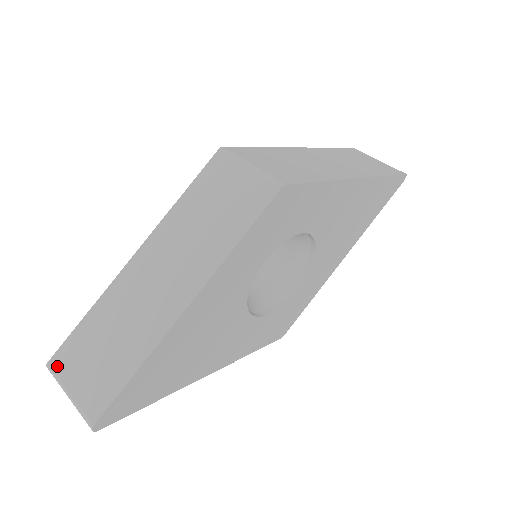
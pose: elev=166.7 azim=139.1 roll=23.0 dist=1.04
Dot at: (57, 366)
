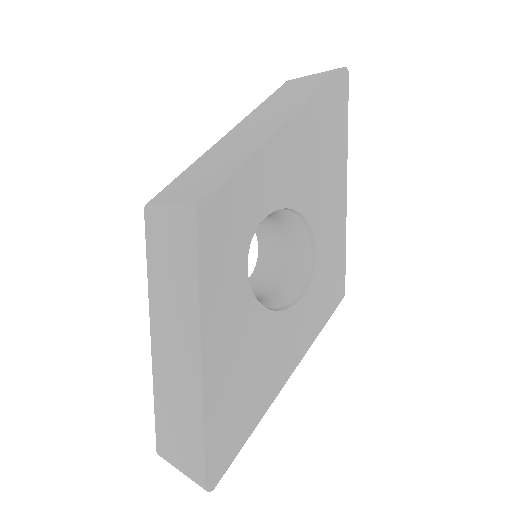
Dot at: (162, 452)
